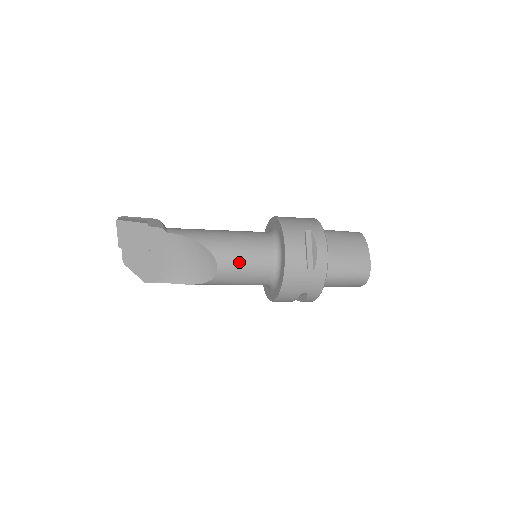
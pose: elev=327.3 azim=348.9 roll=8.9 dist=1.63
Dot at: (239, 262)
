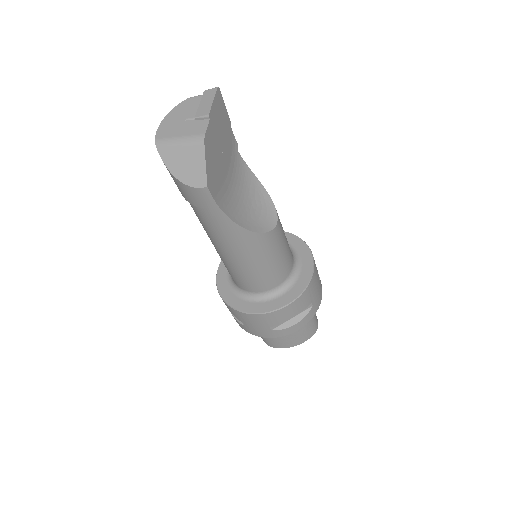
Dot at: (283, 231)
